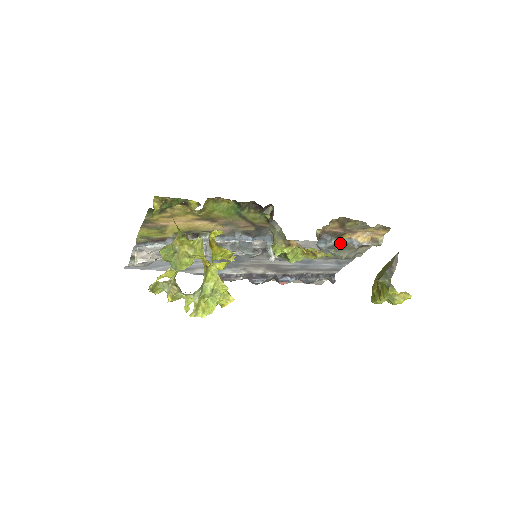
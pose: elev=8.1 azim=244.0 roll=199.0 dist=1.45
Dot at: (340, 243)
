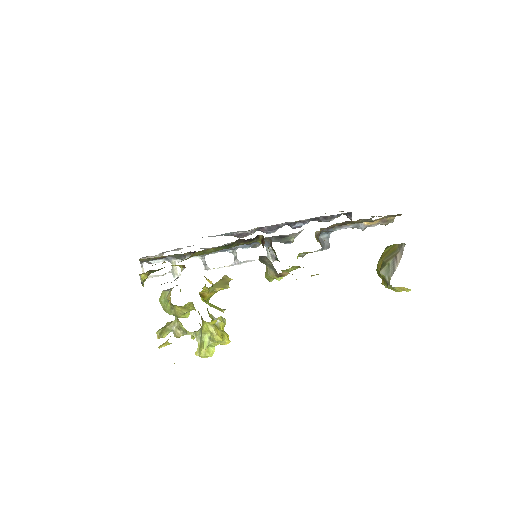
Dot at: occluded
